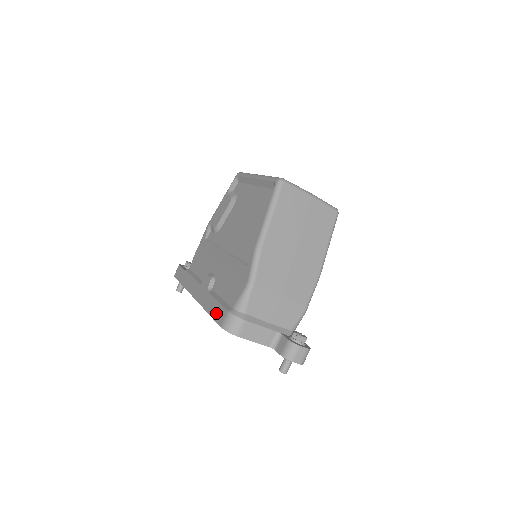
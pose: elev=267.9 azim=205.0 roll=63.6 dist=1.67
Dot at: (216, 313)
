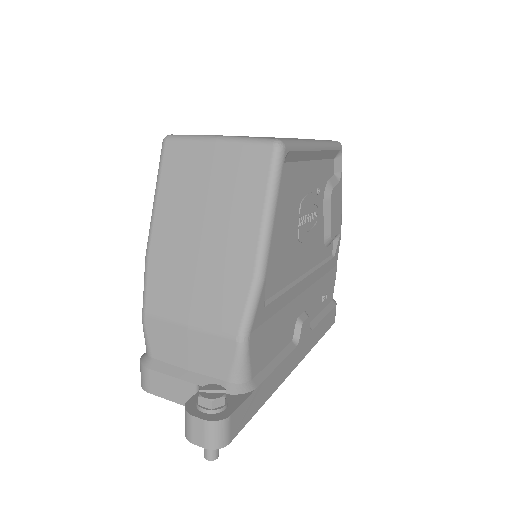
Dot at: occluded
